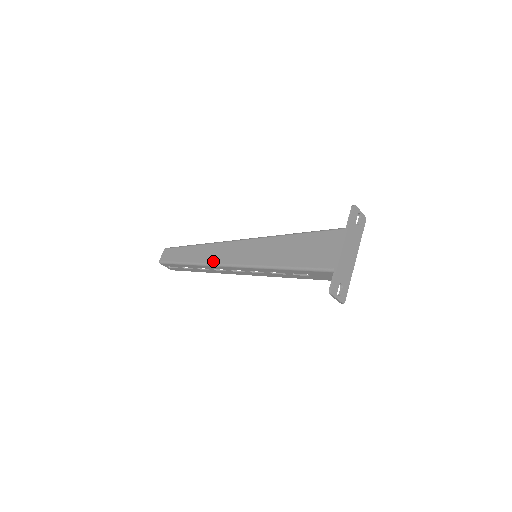
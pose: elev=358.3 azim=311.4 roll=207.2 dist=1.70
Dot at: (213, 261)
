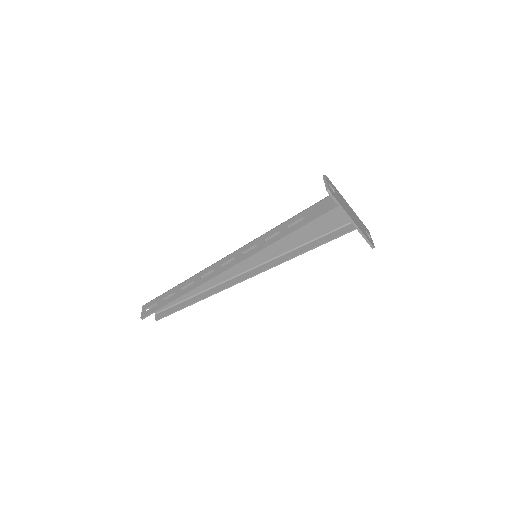
Dot at: occluded
